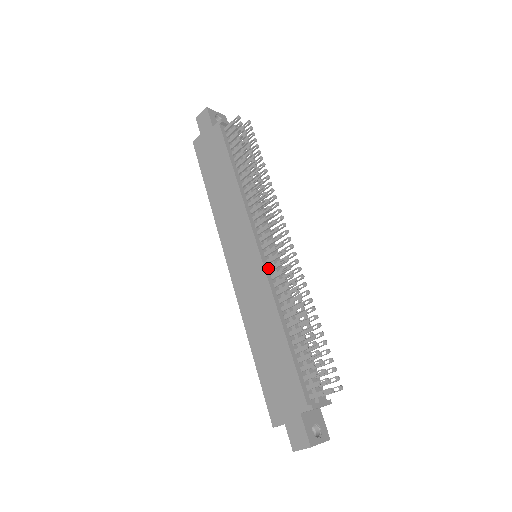
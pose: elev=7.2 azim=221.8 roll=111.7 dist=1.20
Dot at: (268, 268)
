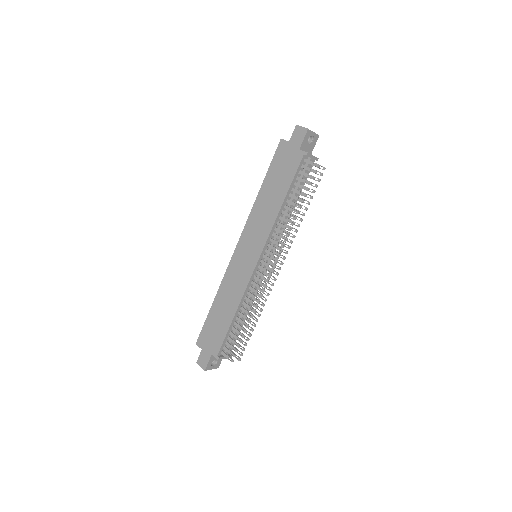
Dot at: (254, 275)
